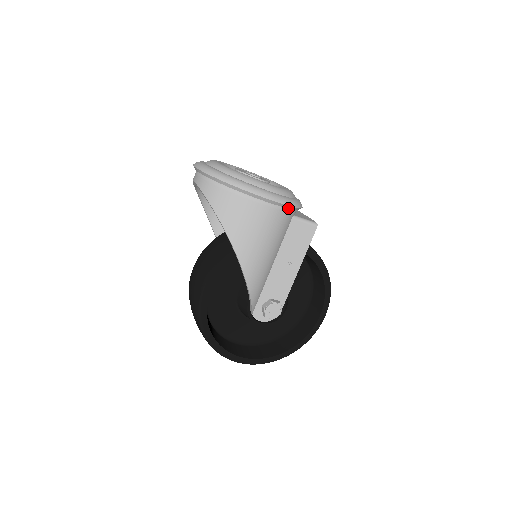
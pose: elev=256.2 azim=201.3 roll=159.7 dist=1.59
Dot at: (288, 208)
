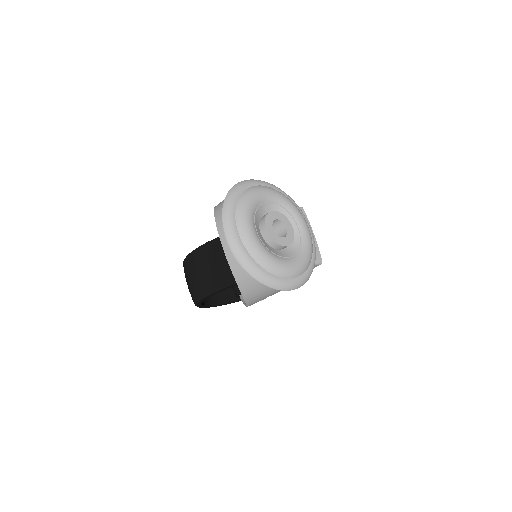
Dot at: occluded
